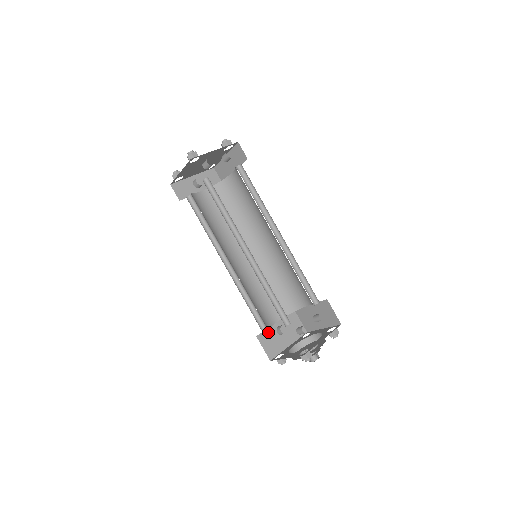
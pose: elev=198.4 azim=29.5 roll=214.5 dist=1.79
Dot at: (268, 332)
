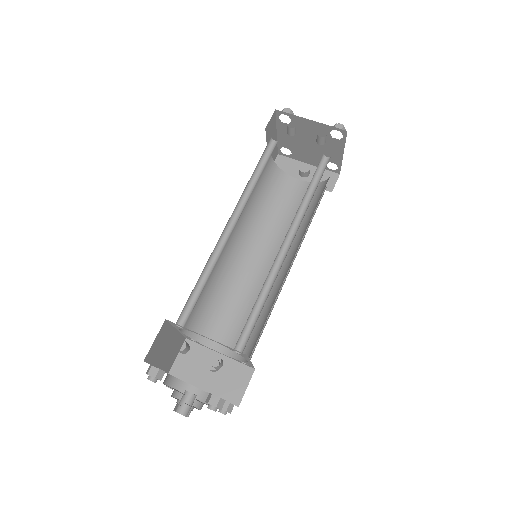
Dot at: (201, 350)
